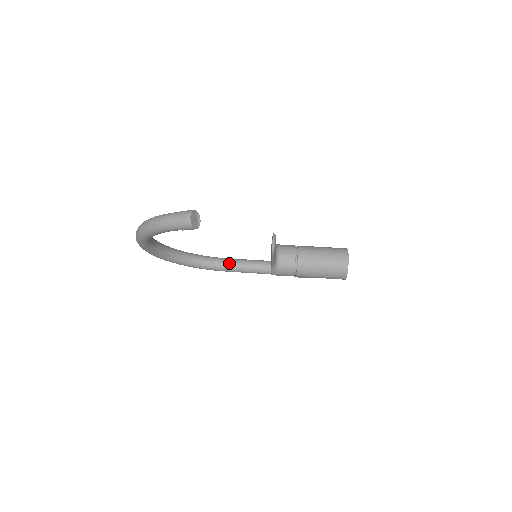
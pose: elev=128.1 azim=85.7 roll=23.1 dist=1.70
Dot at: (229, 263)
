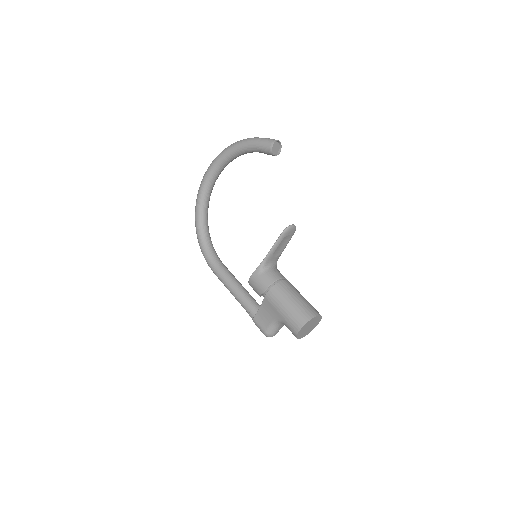
Dot at: (223, 264)
